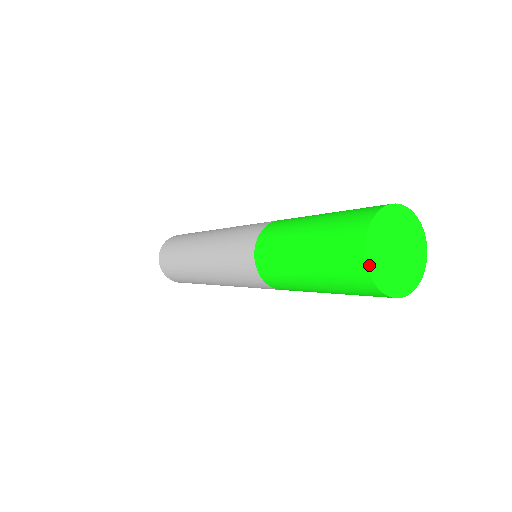
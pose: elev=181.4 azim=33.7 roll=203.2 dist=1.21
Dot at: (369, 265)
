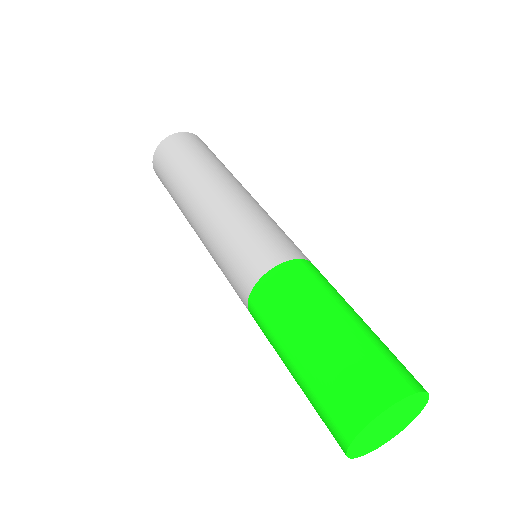
Dot at: (353, 456)
